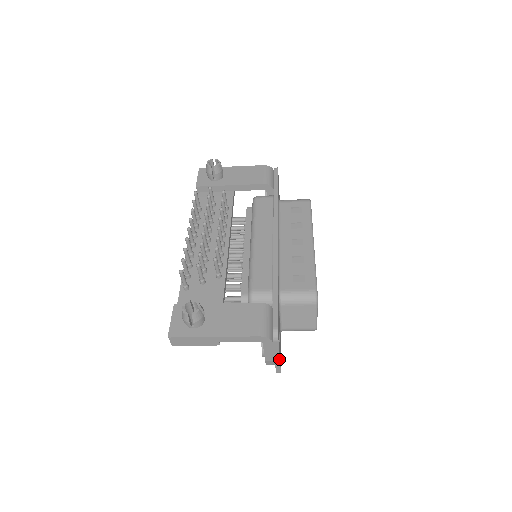
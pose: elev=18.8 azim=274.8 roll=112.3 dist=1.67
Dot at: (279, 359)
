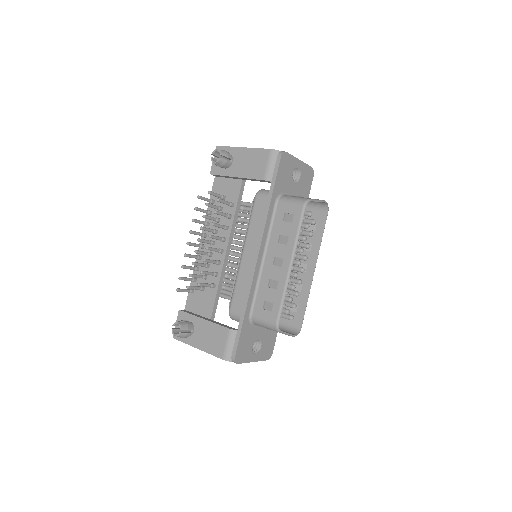
Dot at: (254, 361)
